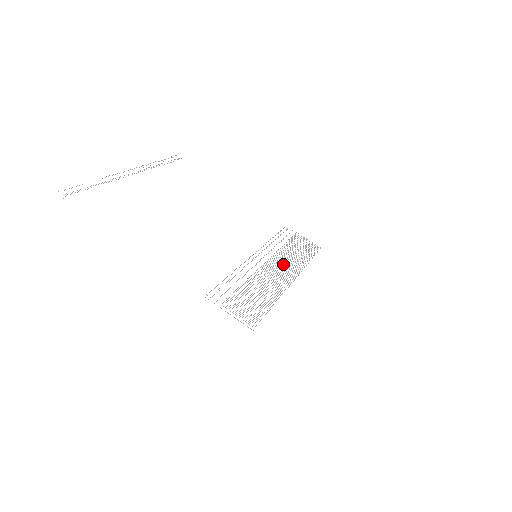
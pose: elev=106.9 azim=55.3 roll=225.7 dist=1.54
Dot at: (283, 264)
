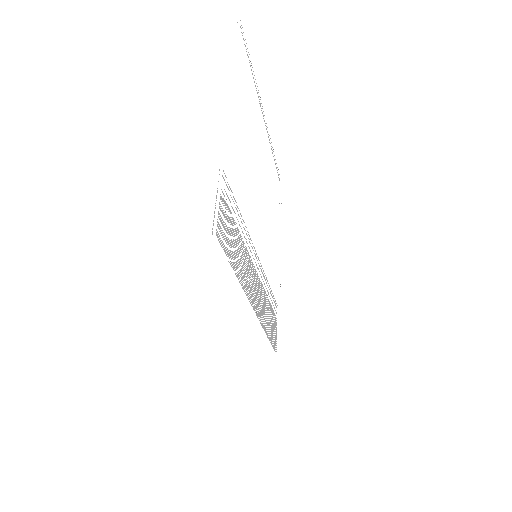
Dot at: occluded
